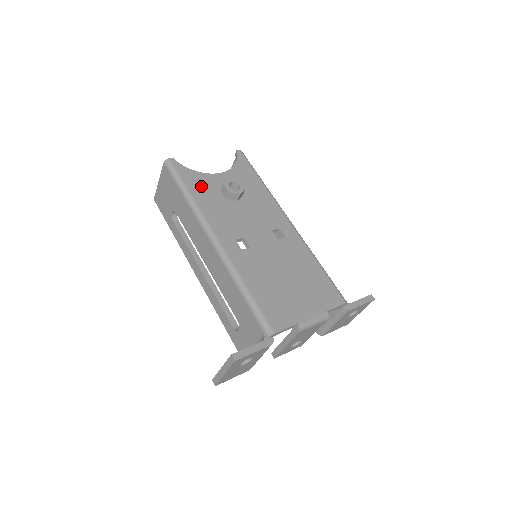
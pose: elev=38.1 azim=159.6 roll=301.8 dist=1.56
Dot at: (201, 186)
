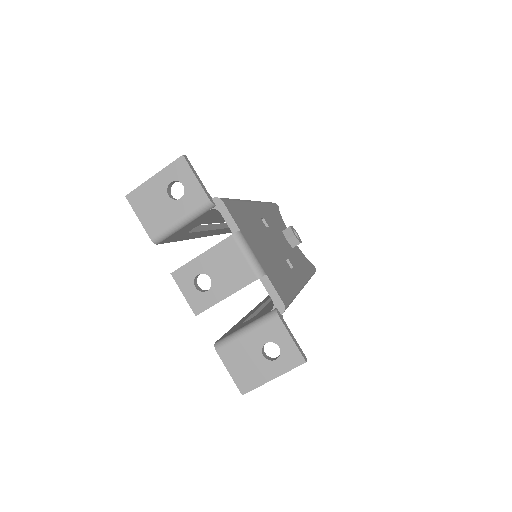
Dot at: (277, 216)
